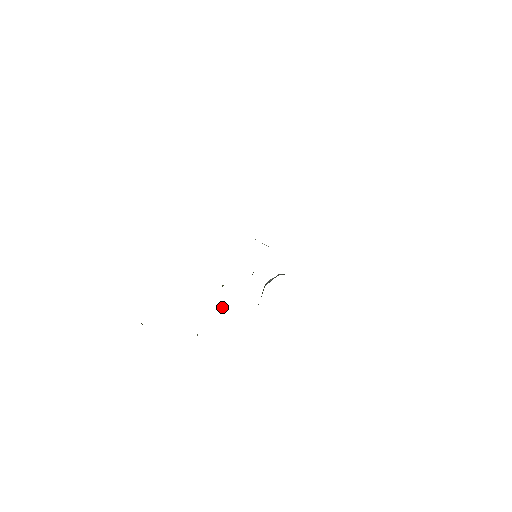
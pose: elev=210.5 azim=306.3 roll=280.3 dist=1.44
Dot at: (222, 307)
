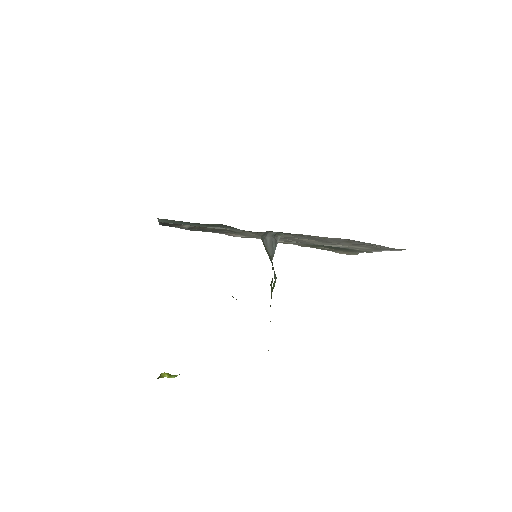
Dot at: occluded
